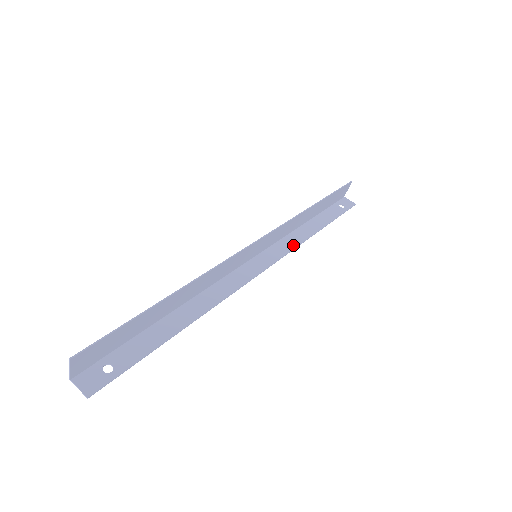
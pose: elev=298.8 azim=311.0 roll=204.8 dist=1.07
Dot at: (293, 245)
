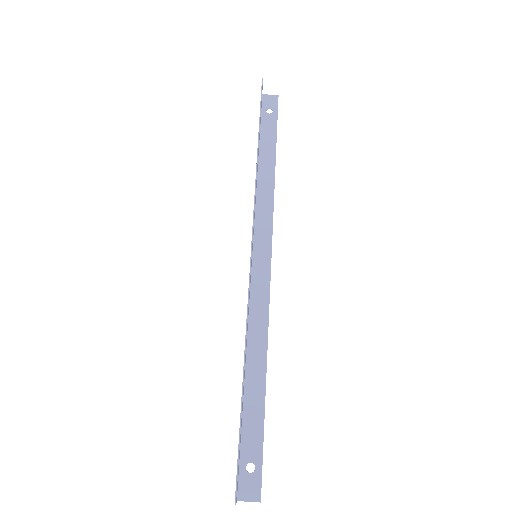
Dot at: (269, 208)
